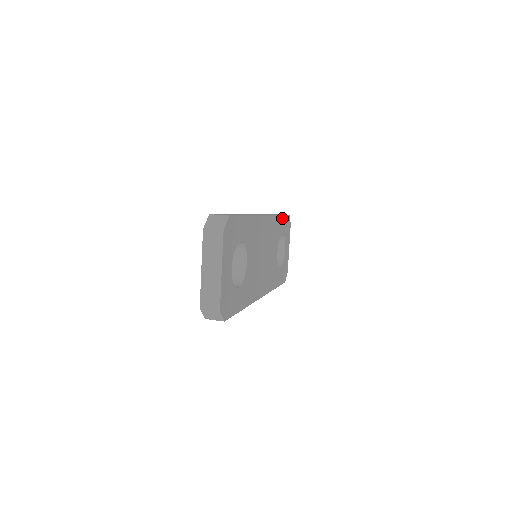
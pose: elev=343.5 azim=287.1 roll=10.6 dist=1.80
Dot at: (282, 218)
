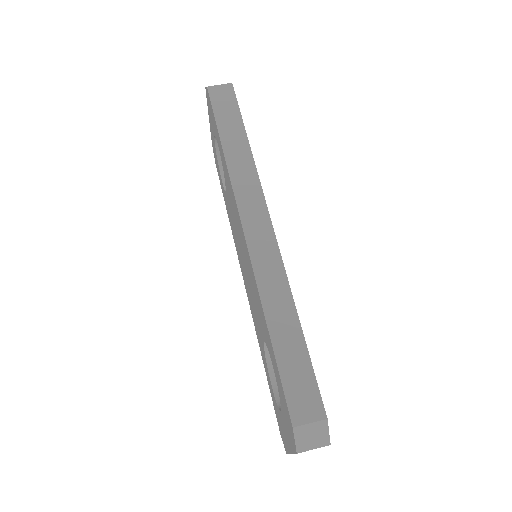
Dot at: (243, 129)
